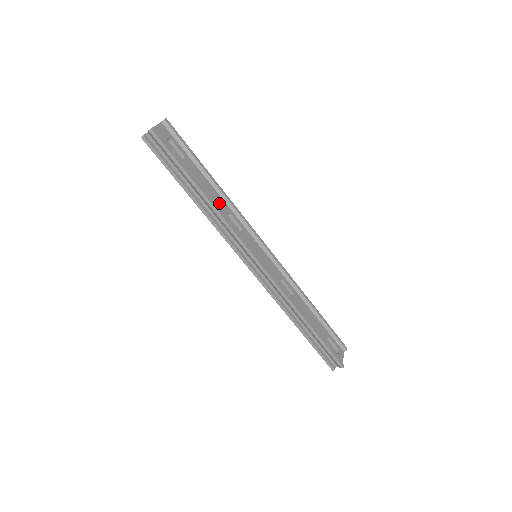
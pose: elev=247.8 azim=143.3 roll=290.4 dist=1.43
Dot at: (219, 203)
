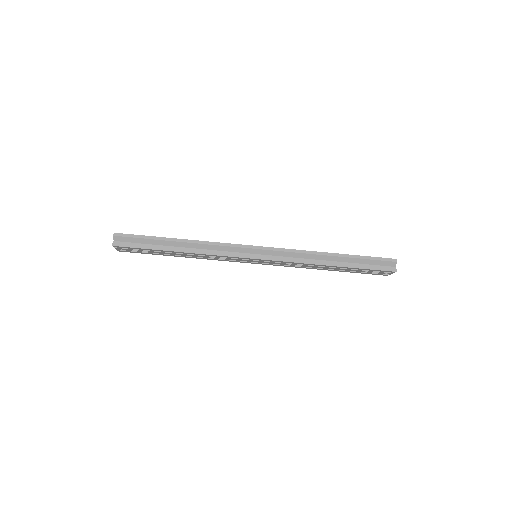
Dot at: occluded
